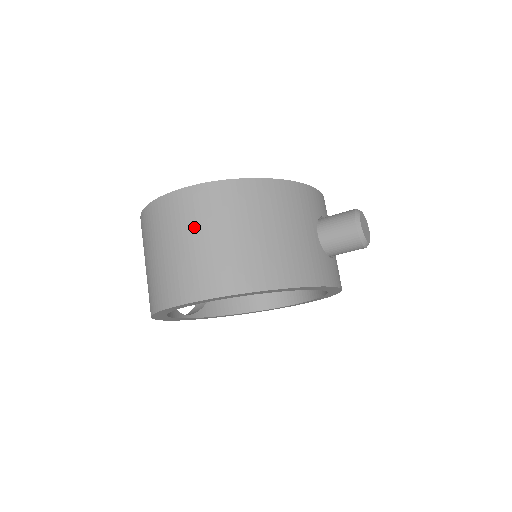
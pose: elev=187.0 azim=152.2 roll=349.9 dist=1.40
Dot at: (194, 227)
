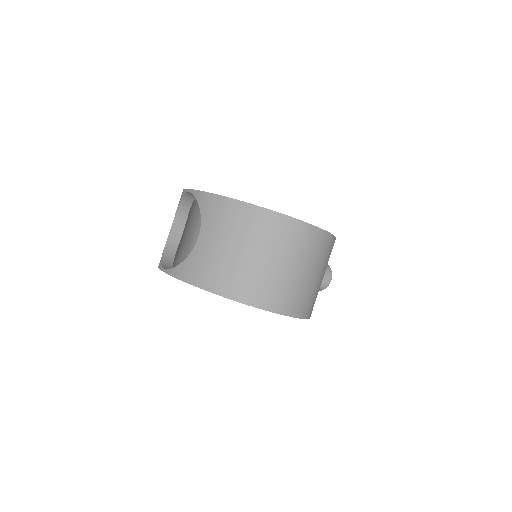
Dot at: (310, 261)
